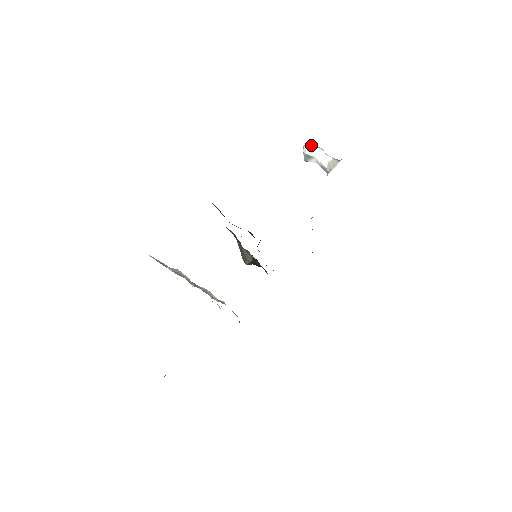
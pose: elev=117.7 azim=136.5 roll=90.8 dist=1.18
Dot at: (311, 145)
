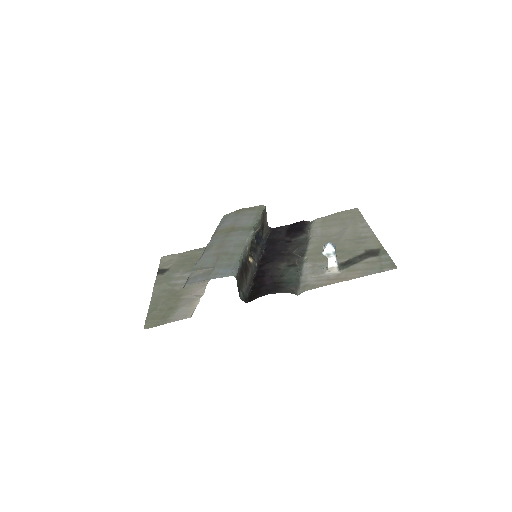
Dot at: (332, 252)
